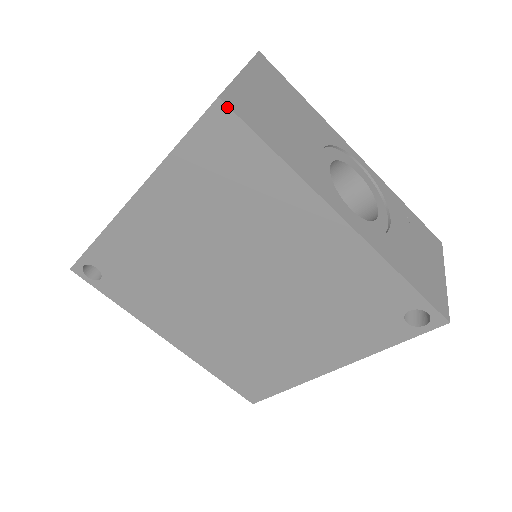
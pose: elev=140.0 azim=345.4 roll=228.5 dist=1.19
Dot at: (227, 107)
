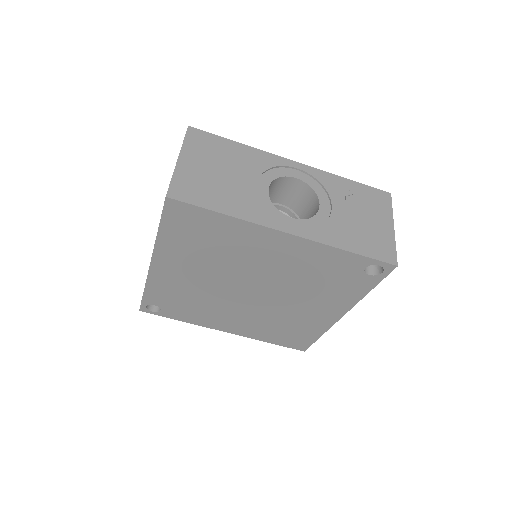
Dot at: (174, 200)
